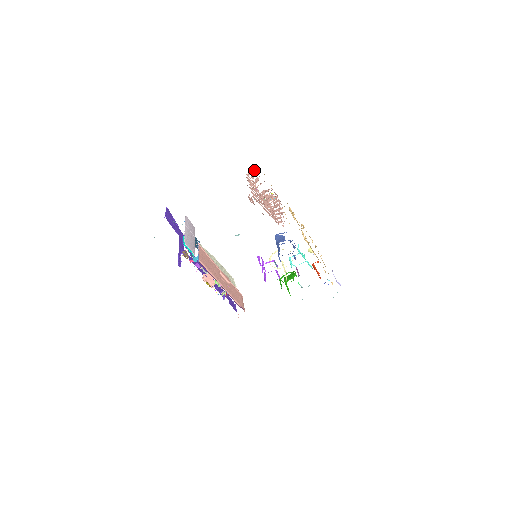
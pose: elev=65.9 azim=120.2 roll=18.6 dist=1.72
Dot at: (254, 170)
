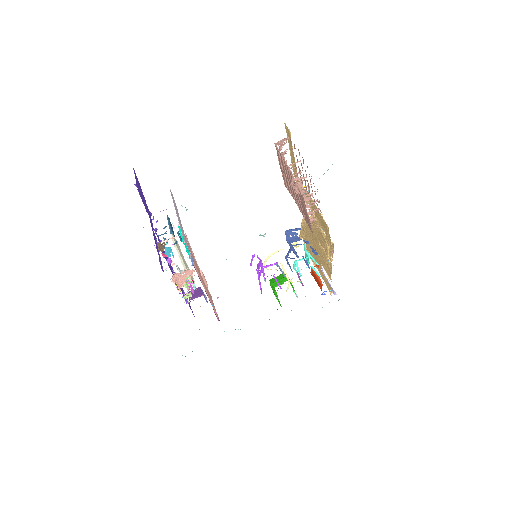
Dot at: (286, 139)
